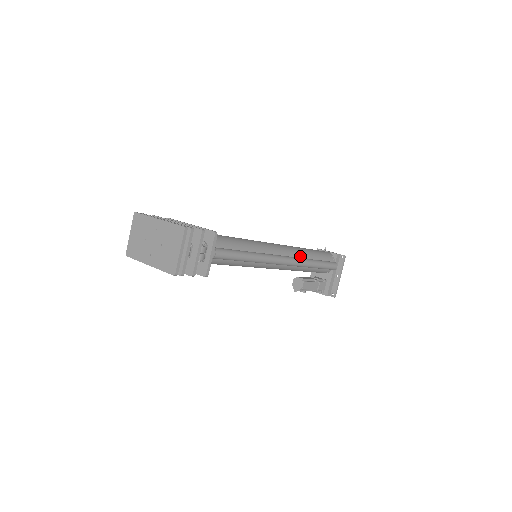
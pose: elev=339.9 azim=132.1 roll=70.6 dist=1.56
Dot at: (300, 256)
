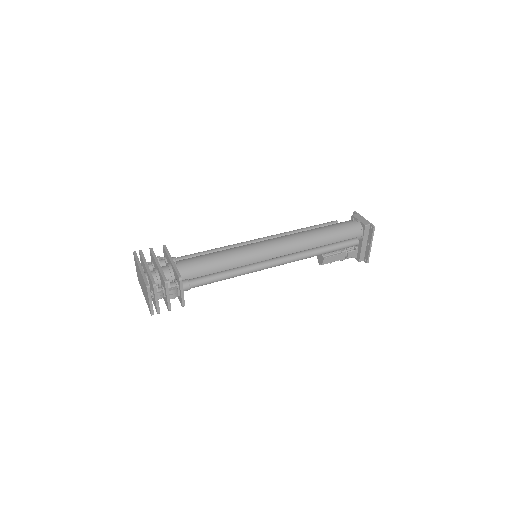
Dot at: (308, 244)
